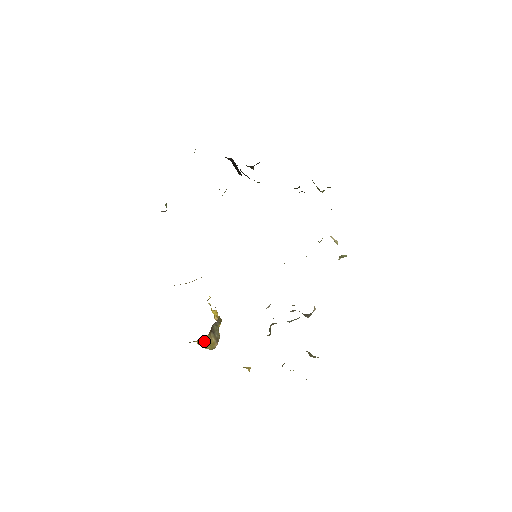
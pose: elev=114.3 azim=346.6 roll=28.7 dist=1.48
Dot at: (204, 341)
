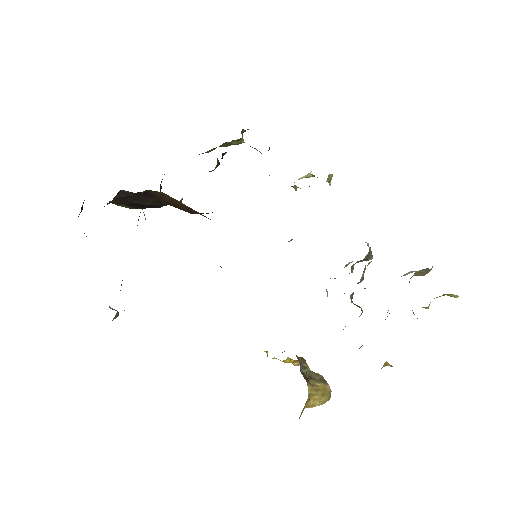
Dot at: (312, 397)
